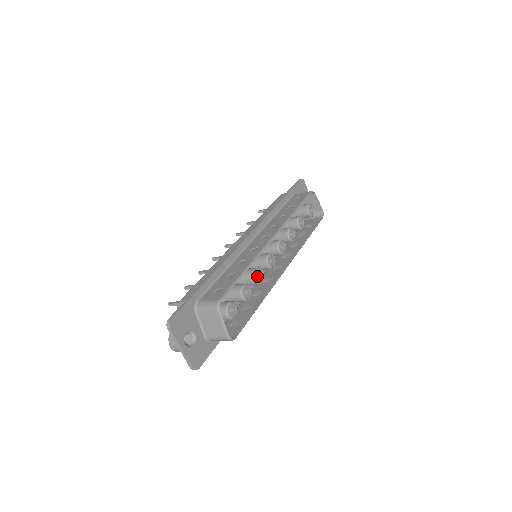
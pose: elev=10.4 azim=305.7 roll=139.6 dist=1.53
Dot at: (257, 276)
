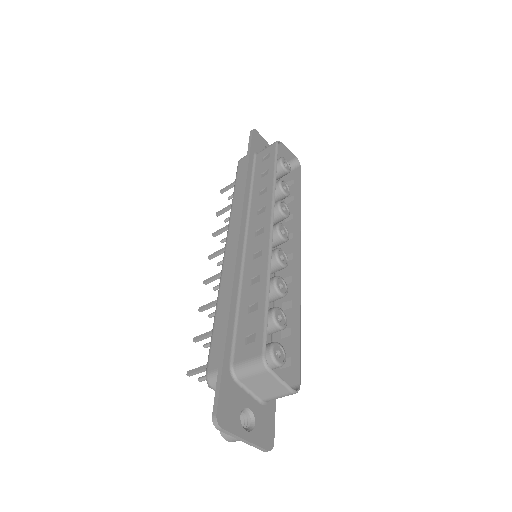
Dot at: (279, 288)
